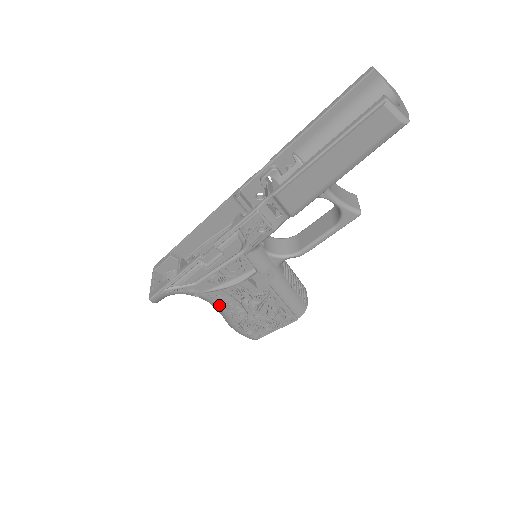
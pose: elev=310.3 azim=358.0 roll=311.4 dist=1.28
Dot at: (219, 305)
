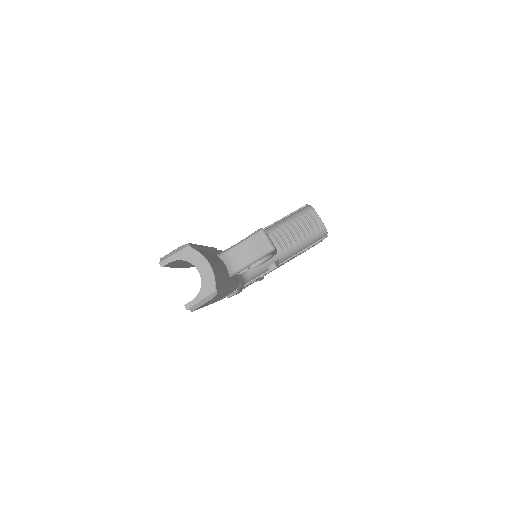
Dot at: occluded
